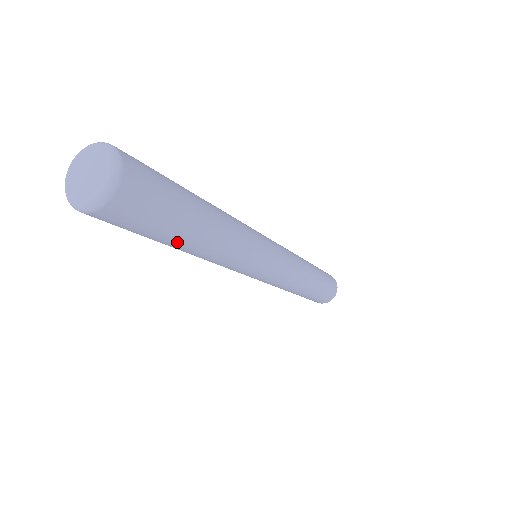
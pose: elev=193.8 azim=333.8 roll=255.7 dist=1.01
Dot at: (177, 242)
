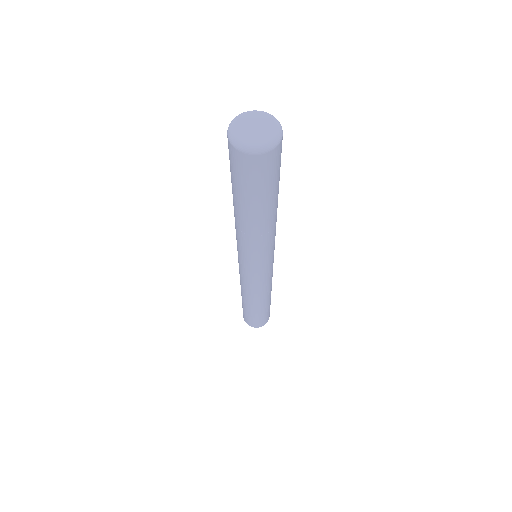
Dot at: (269, 205)
